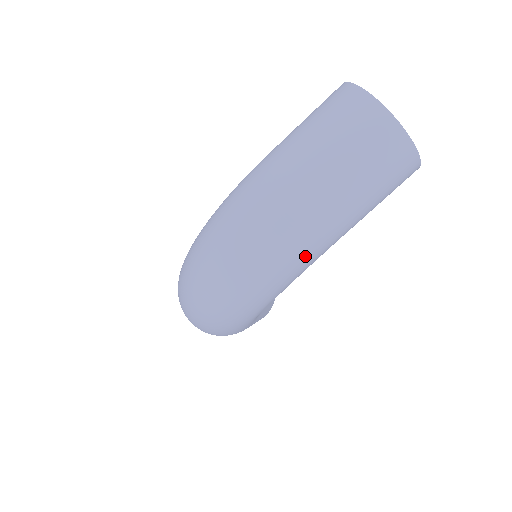
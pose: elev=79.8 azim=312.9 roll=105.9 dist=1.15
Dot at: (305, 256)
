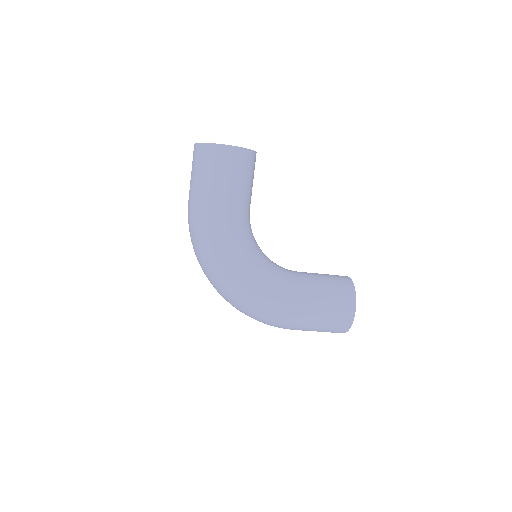
Dot at: occluded
